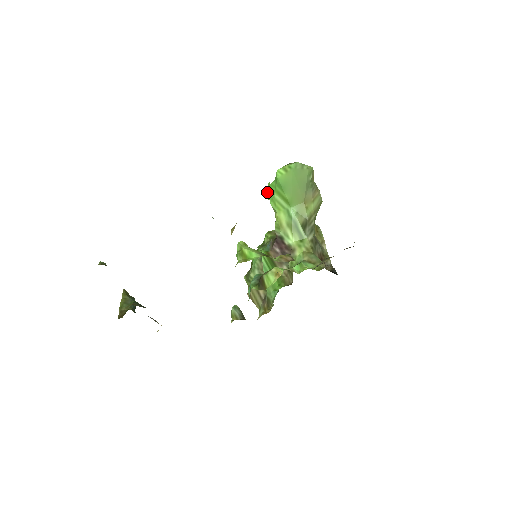
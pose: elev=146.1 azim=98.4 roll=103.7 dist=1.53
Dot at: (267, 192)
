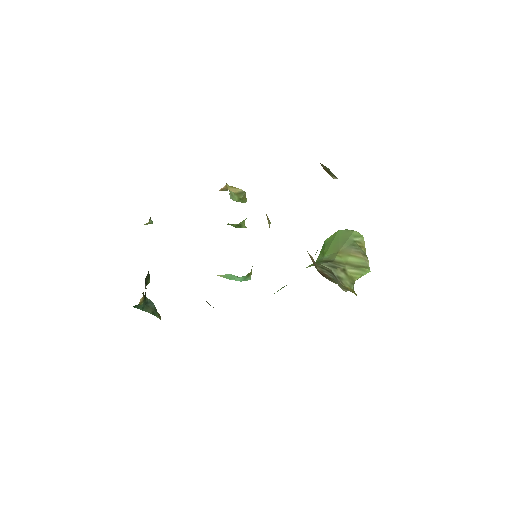
Dot at: occluded
